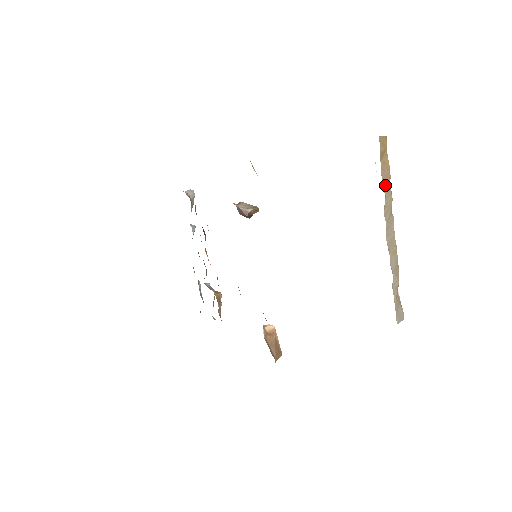
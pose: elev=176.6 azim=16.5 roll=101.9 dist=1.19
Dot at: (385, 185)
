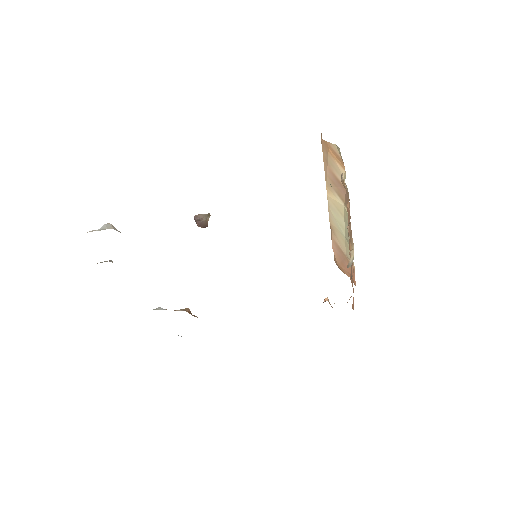
Dot at: occluded
